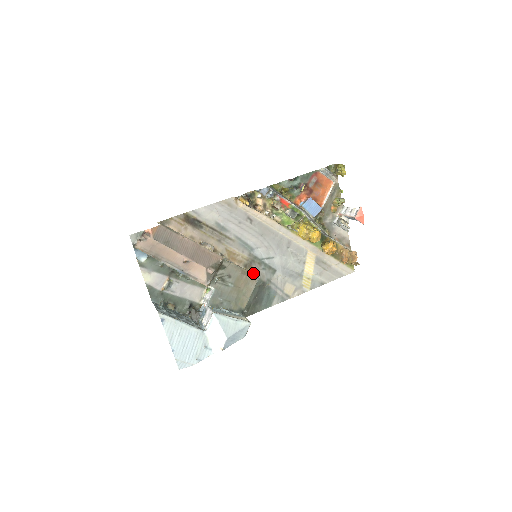
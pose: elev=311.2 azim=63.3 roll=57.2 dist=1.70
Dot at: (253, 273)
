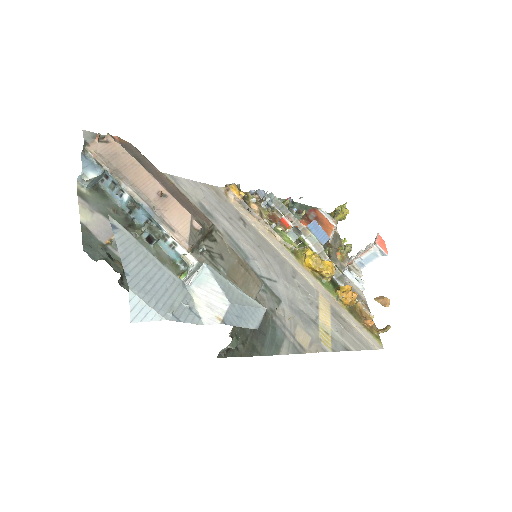
Dot at: occluded
